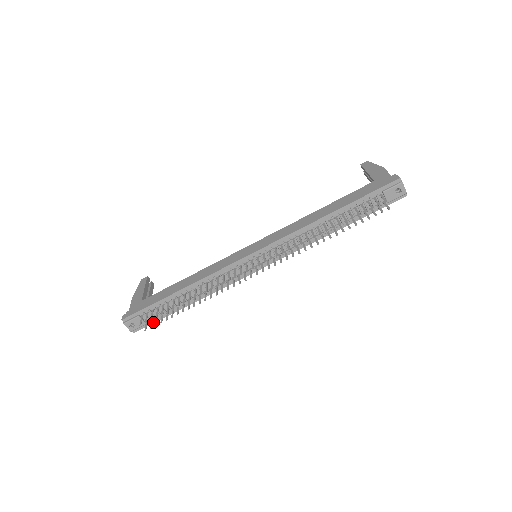
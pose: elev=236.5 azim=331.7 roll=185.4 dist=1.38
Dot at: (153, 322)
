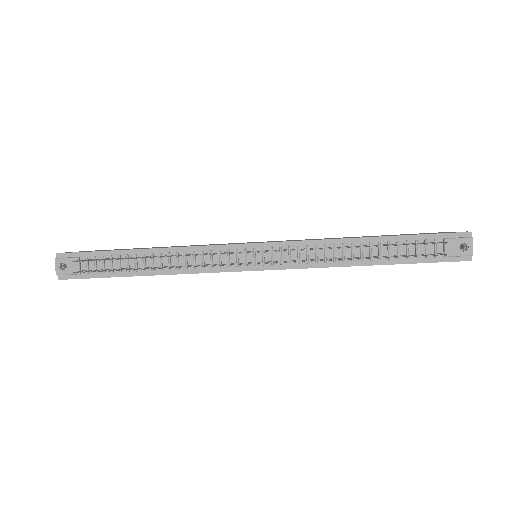
Dot at: (89, 277)
